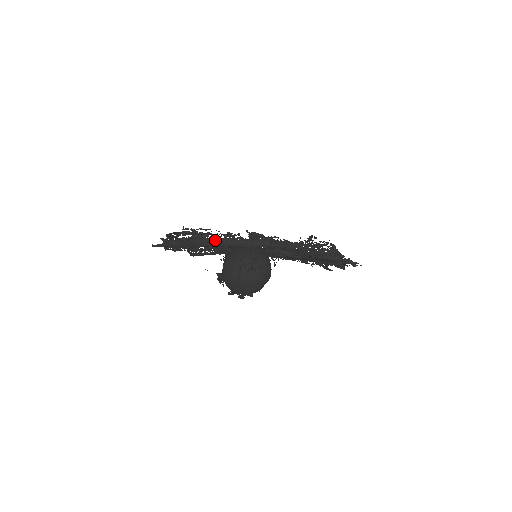
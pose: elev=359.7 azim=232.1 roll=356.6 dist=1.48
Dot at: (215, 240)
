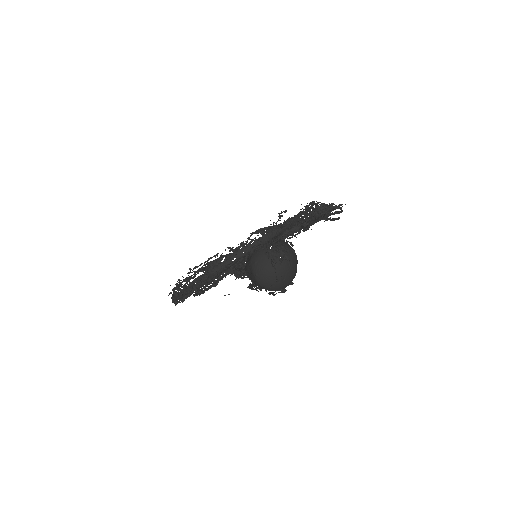
Dot at: (232, 258)
